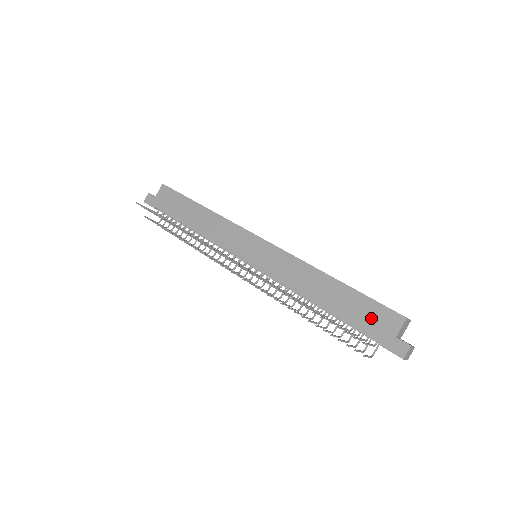
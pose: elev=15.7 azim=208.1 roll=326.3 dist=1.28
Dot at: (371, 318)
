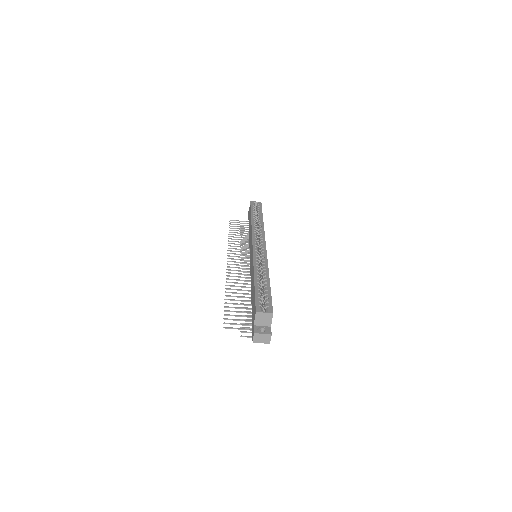
Dot at: (253, 309)
